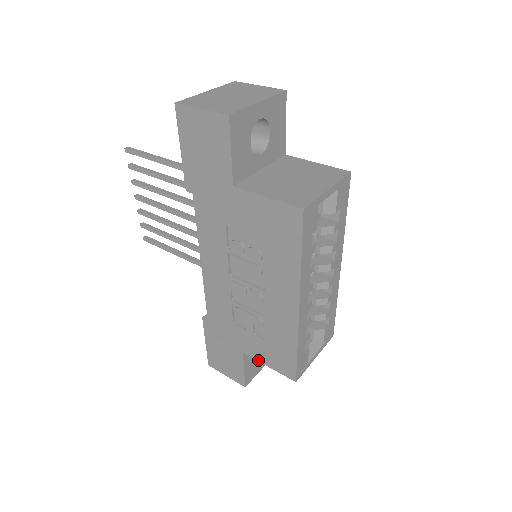
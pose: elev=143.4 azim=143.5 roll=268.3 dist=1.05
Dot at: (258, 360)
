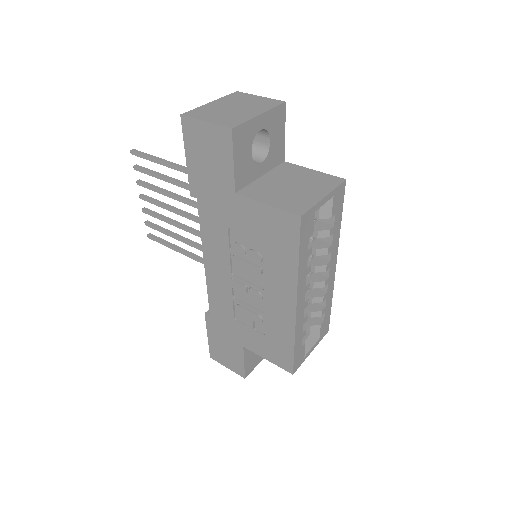
Dot at: (257, 354)
